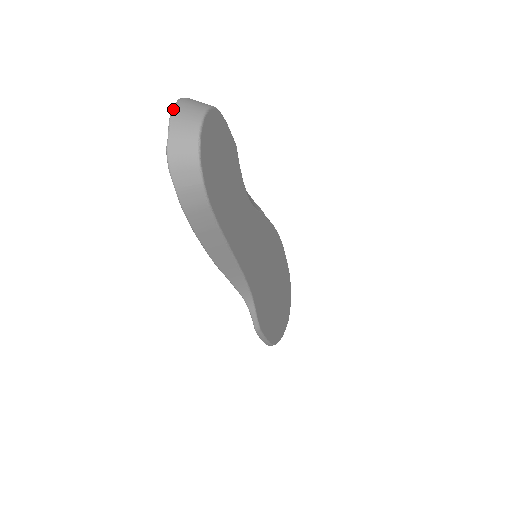
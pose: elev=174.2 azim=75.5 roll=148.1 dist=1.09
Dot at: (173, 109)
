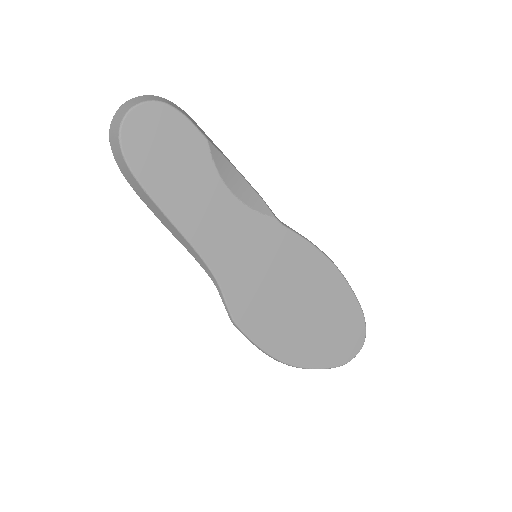
Dot at: (128, 100)
